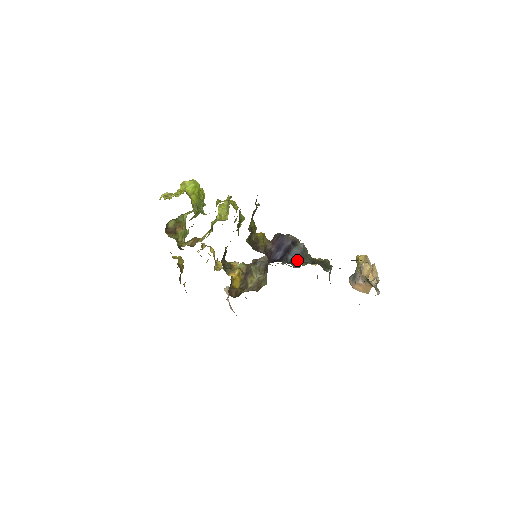
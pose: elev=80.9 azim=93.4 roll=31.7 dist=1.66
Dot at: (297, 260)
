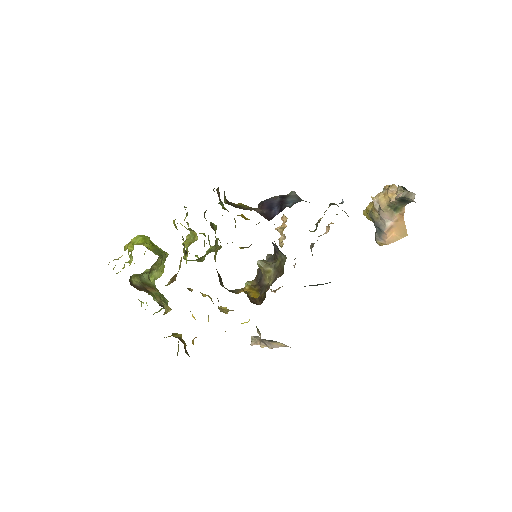
Dot at: occluded
